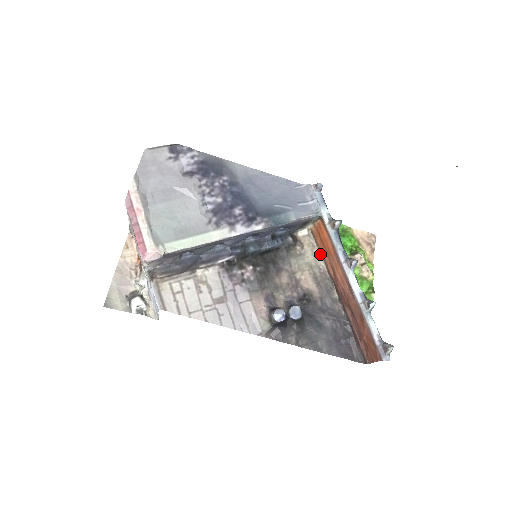
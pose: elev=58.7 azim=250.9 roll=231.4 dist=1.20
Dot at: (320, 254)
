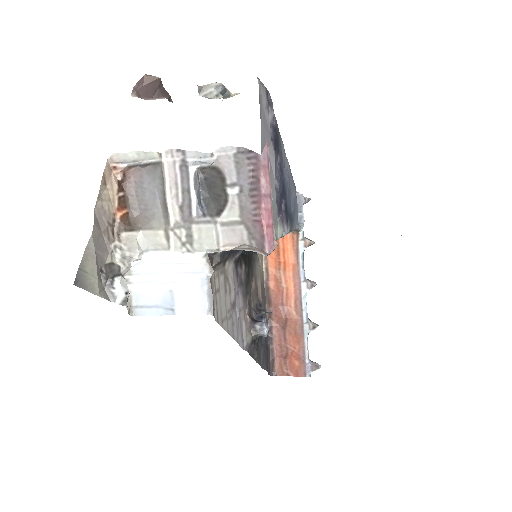
Dot at: (264, 261)
